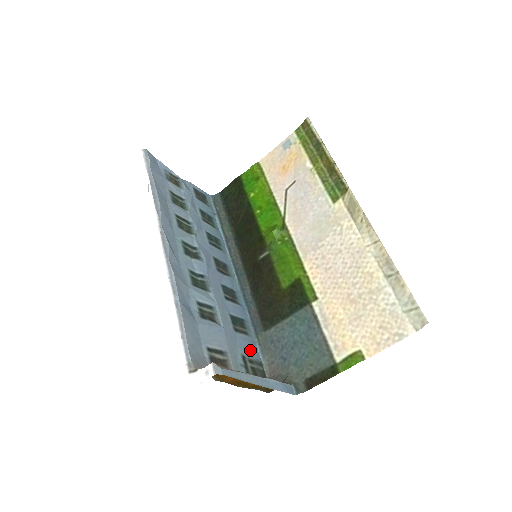
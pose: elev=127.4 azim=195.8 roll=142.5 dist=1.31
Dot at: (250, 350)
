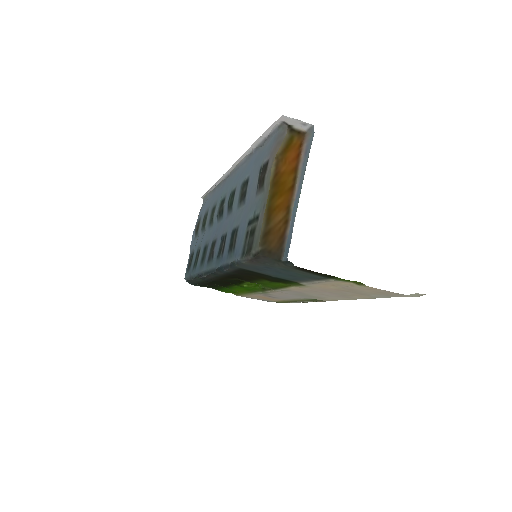
Dot at: (241, 242)
